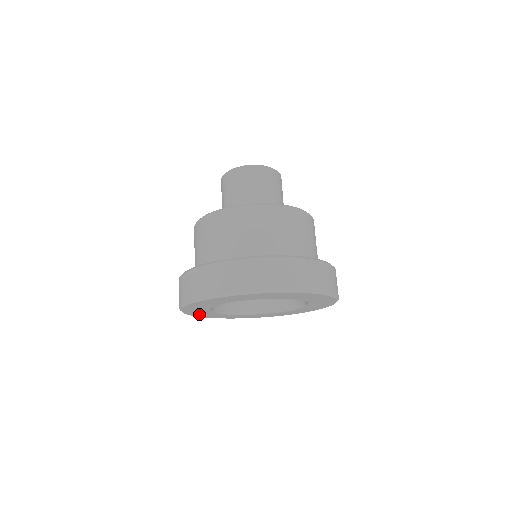
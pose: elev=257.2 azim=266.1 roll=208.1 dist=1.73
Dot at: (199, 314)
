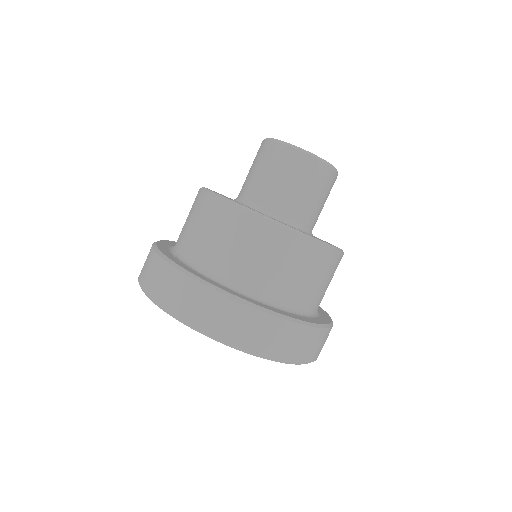
Dot at: occluded
